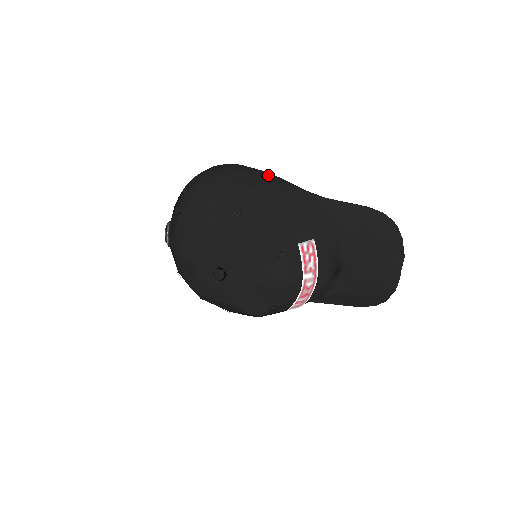
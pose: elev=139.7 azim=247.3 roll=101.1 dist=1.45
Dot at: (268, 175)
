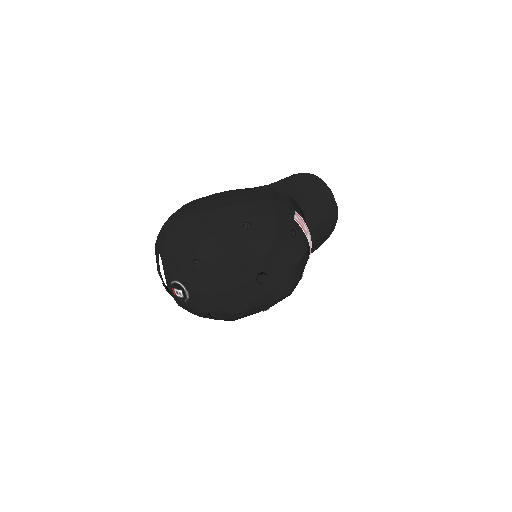
Dot at: (224, 193)
